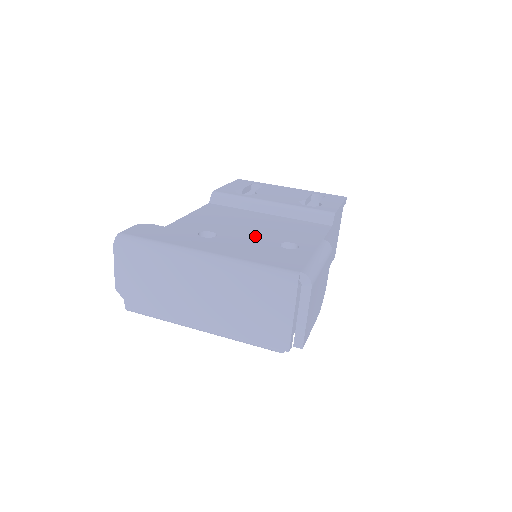
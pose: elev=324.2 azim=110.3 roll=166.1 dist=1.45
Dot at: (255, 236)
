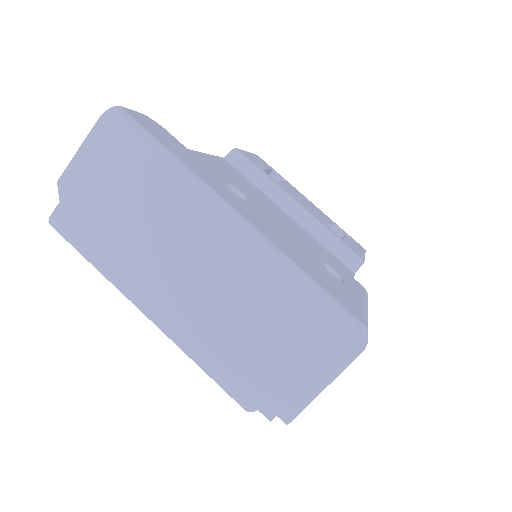
Dot at: (292, 232)
